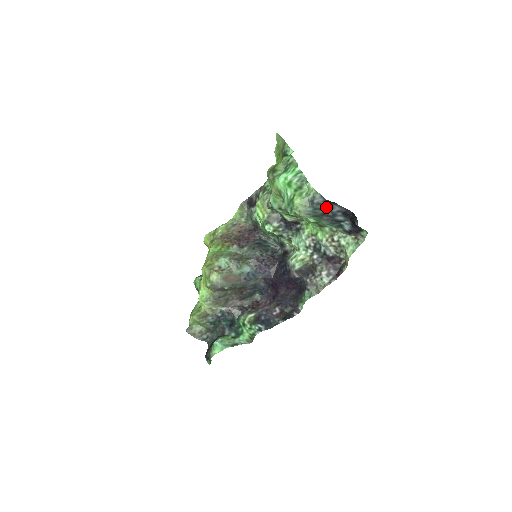
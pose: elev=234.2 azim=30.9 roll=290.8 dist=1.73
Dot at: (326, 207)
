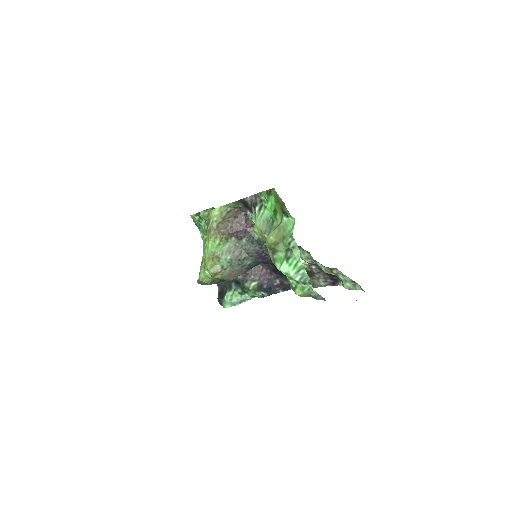
Dot at: occluded
